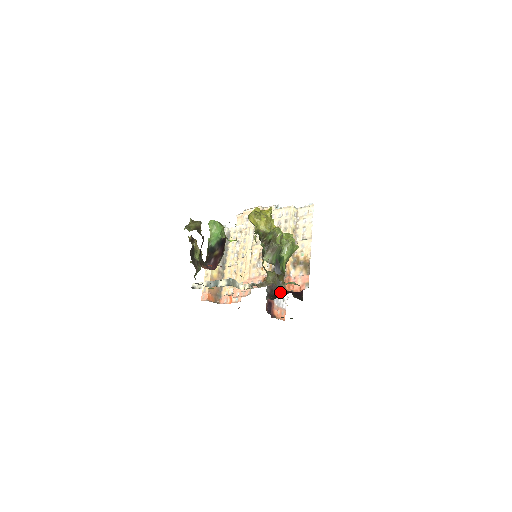
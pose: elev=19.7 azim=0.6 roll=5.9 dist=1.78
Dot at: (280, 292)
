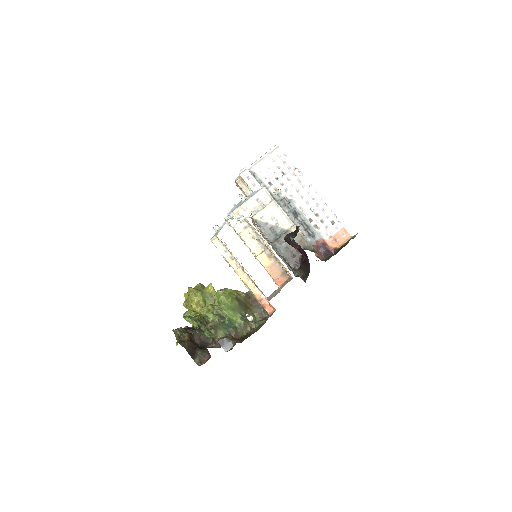
Dot at: (302, 257)
